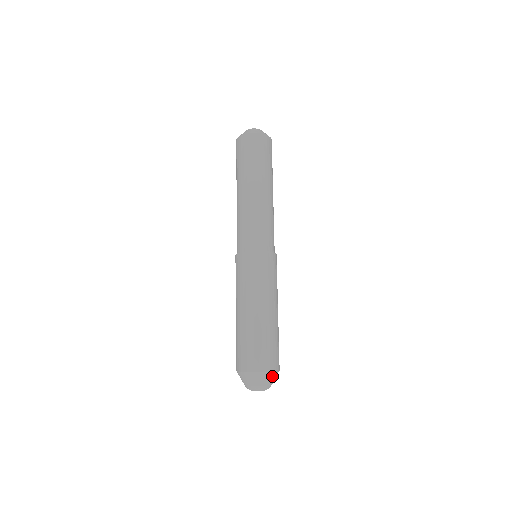
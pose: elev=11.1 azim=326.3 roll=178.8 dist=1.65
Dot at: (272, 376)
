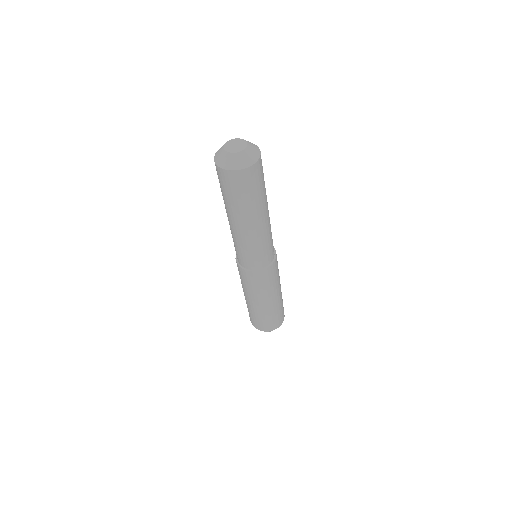
Dot at: occluded
